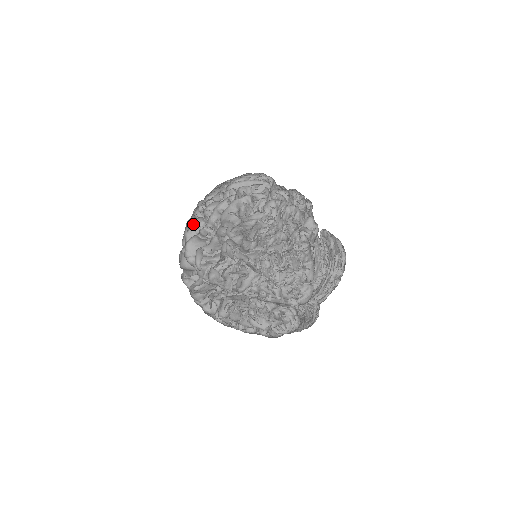
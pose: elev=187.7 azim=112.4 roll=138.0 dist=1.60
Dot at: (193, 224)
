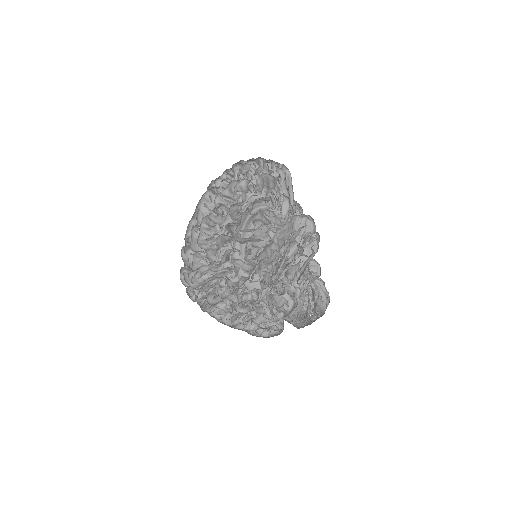
Dot at: occluded
